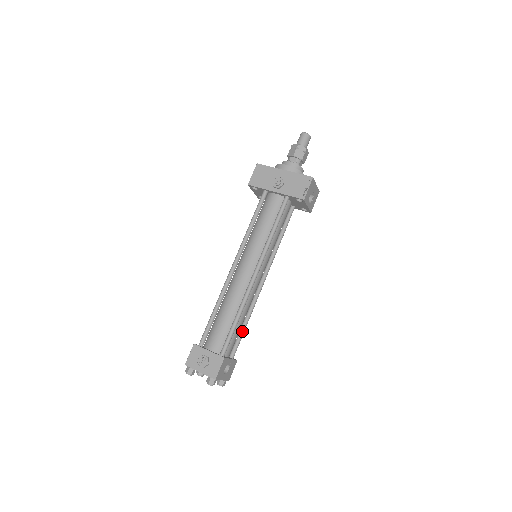
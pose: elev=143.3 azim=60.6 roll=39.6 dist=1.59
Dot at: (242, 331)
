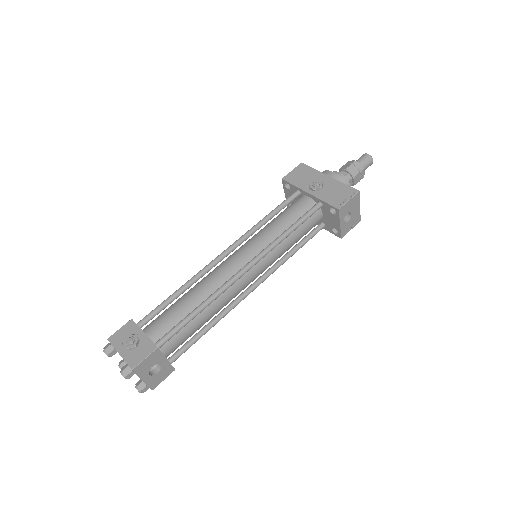
Dot at: (198, 335)
